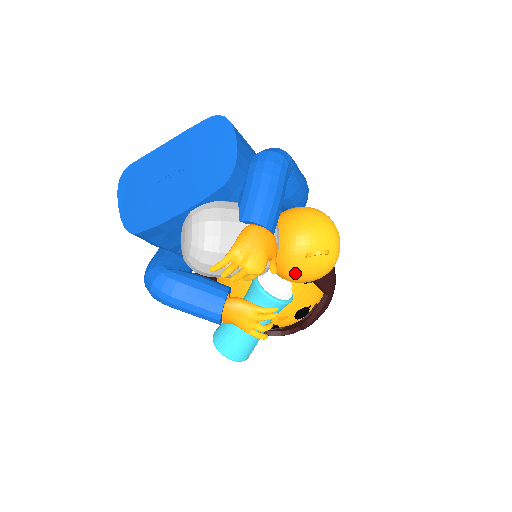
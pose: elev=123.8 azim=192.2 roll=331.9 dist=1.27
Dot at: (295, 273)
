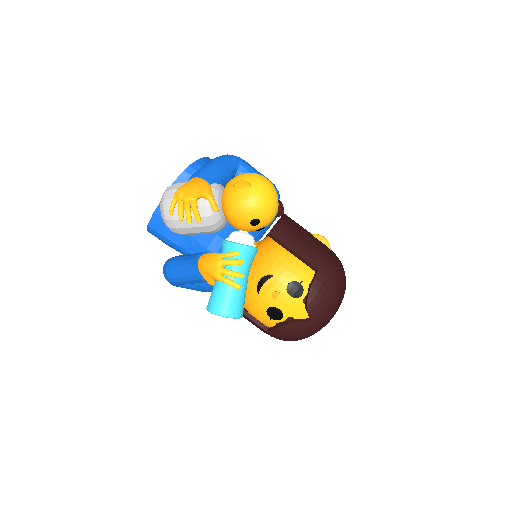
Dot at: (231, 208)
